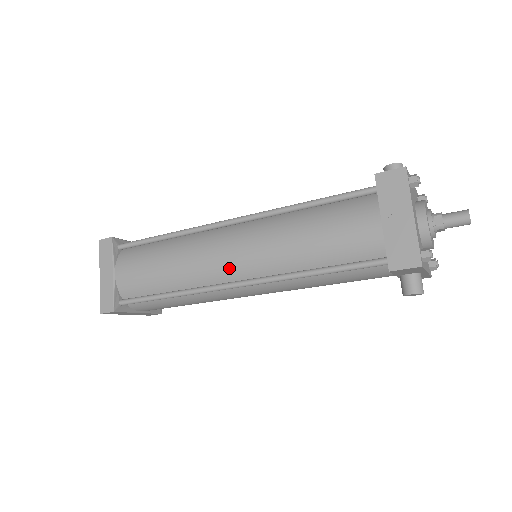
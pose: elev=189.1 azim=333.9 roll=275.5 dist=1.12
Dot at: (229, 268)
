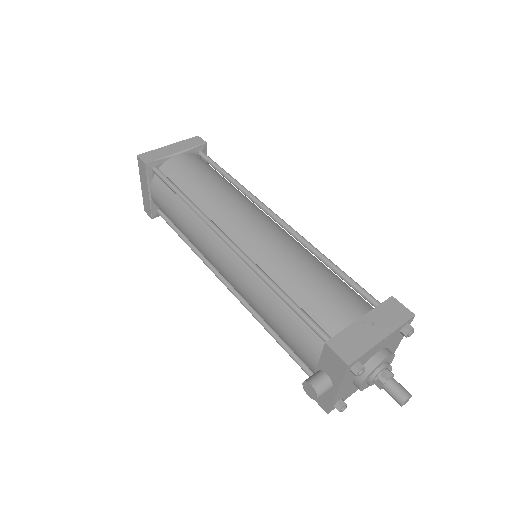
Dot at: (239, 229)
